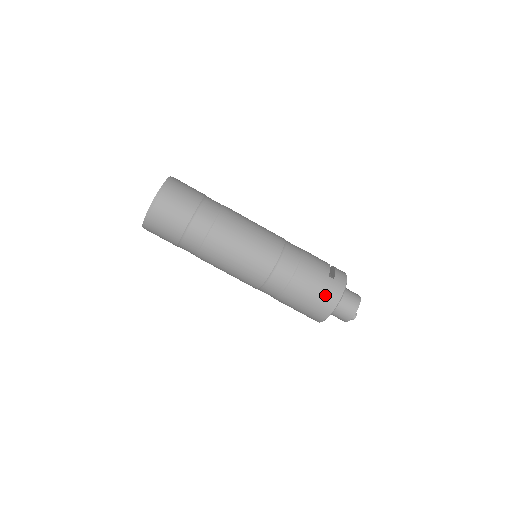
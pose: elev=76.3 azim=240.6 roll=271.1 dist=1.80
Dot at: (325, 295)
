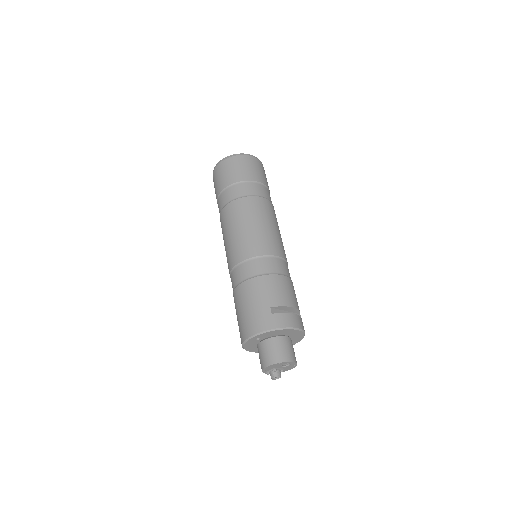
Dot at: (251, 318)
